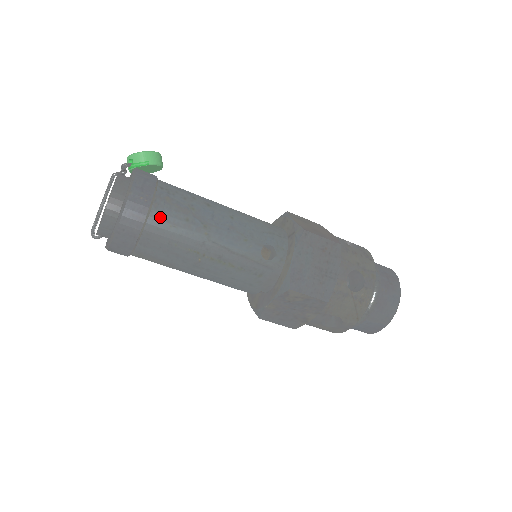
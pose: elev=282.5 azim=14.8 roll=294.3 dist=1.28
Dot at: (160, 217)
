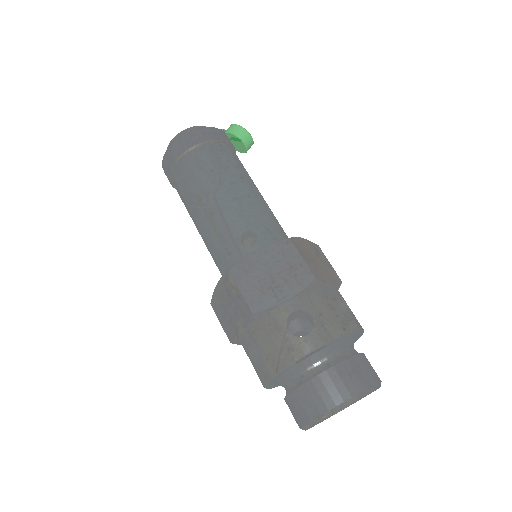
Dot at: (197, 156)
